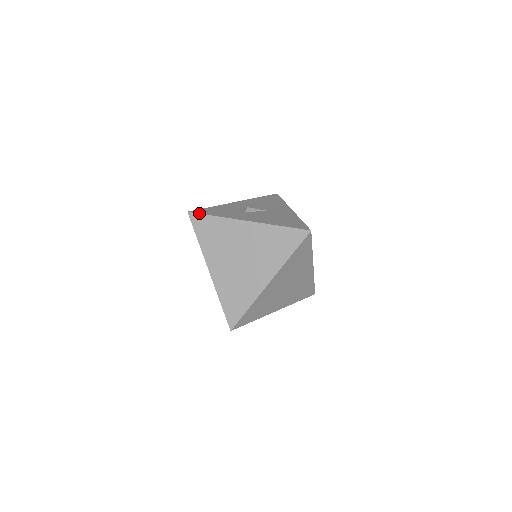
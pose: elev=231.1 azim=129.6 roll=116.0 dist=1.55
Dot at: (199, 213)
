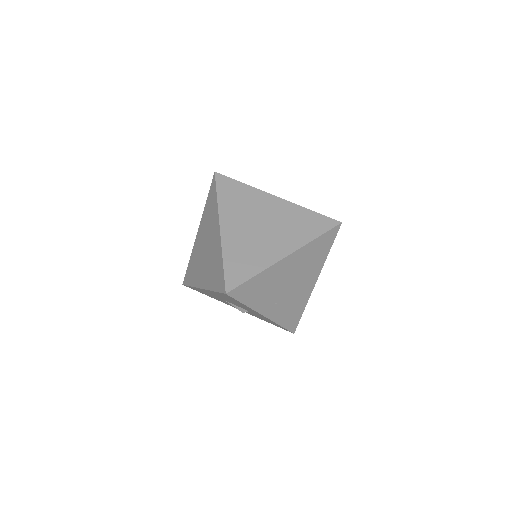
Dot at: occluded
